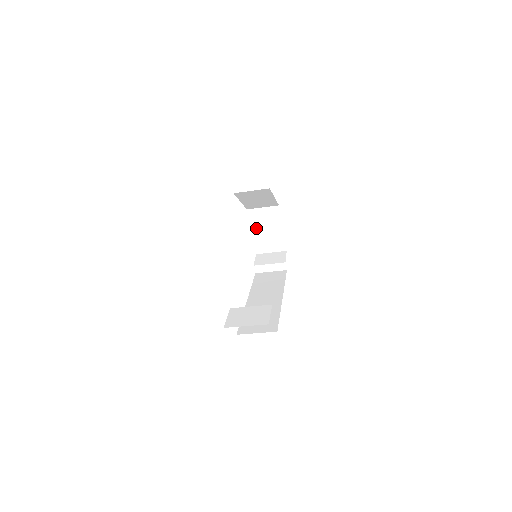
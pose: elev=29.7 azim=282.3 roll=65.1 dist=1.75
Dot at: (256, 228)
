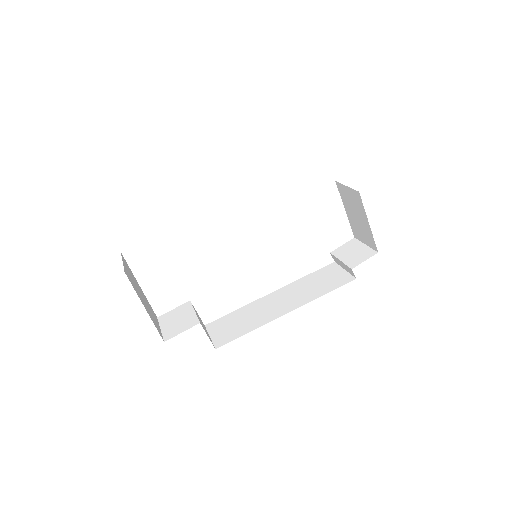
Dot at: (347, 207)
